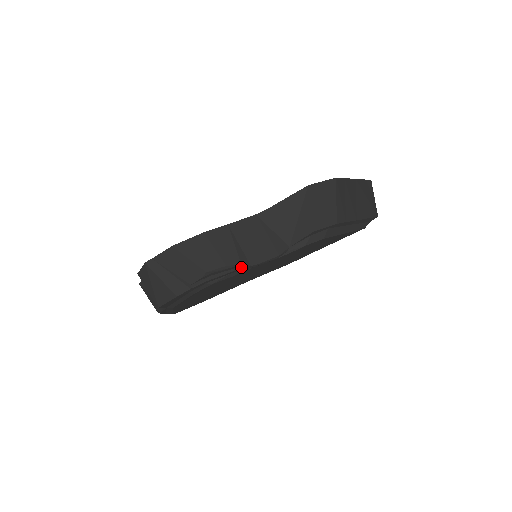
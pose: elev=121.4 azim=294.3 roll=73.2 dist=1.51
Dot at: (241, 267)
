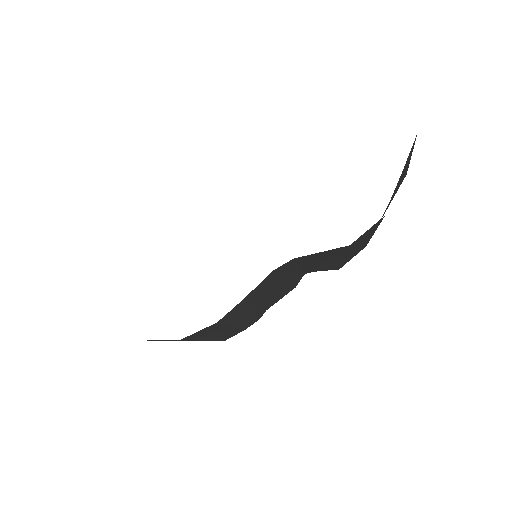
Dot at: occluded
